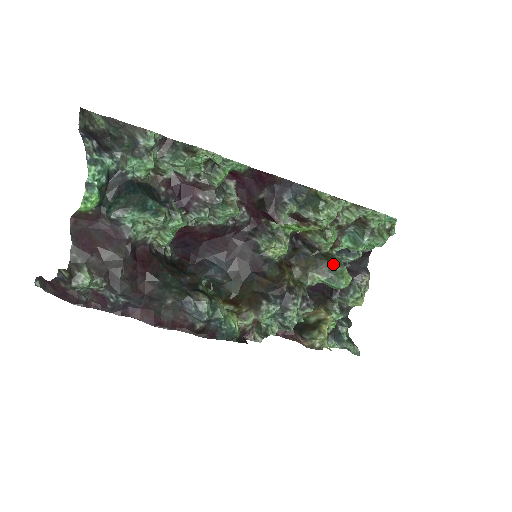
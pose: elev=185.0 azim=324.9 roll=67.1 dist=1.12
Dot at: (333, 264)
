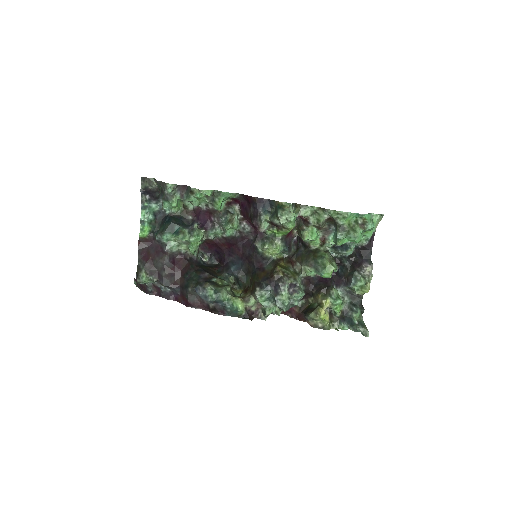
Dot at: (316, 257)
